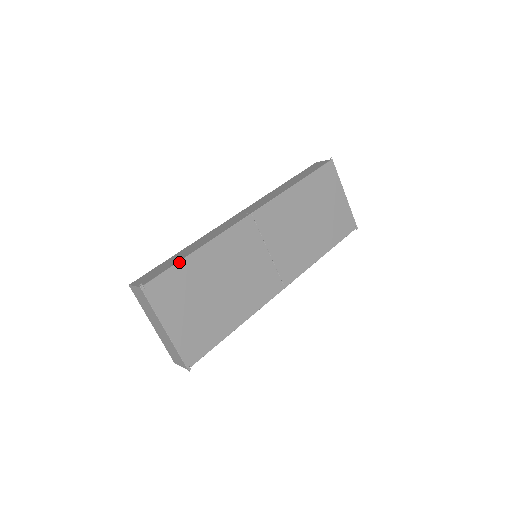
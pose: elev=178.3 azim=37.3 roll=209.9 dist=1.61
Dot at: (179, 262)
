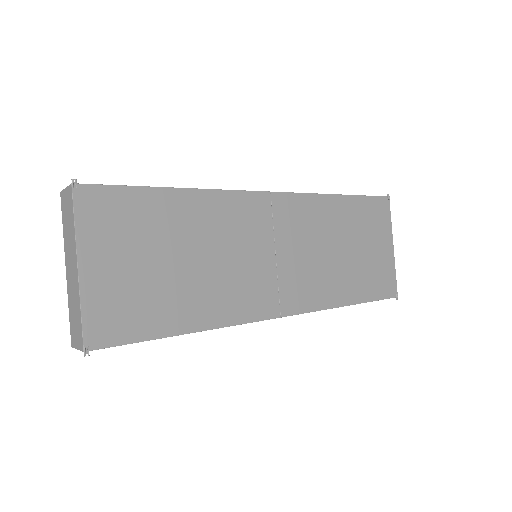
Dot at: (146, 187)
